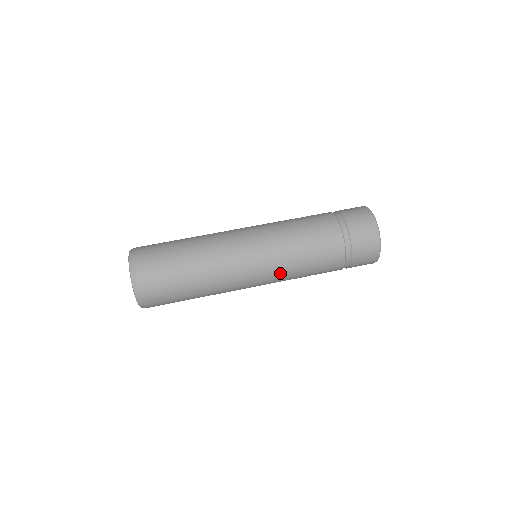
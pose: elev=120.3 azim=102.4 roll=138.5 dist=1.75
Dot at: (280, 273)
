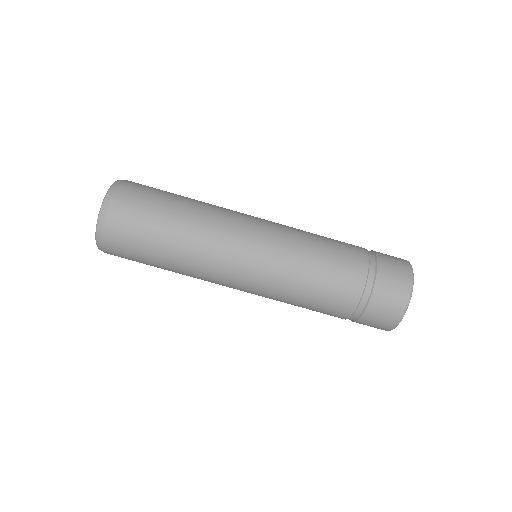
Dot at: (269, 295)
